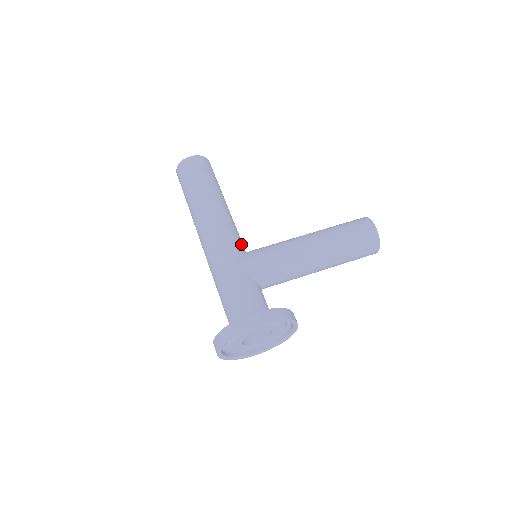
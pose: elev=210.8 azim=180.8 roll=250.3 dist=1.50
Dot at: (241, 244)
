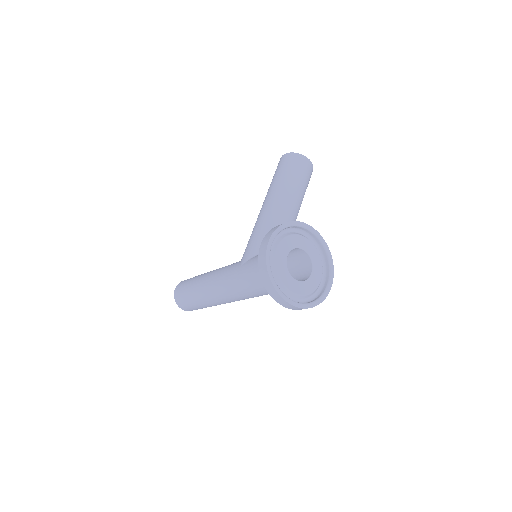
Dot at: occluded
